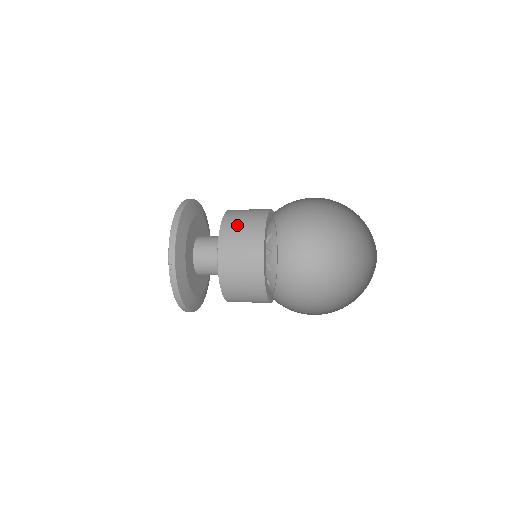
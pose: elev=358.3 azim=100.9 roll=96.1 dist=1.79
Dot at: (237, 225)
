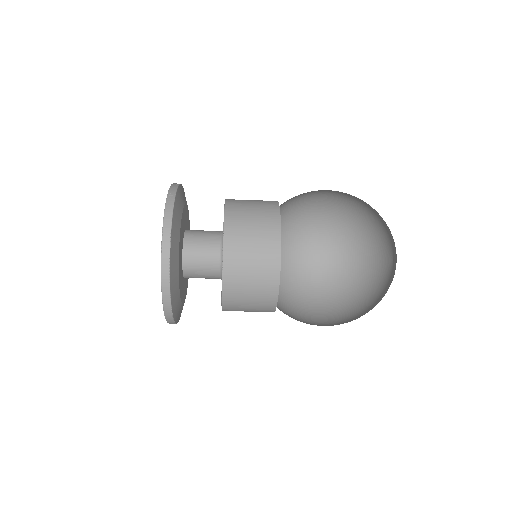
Dot at: occluded
